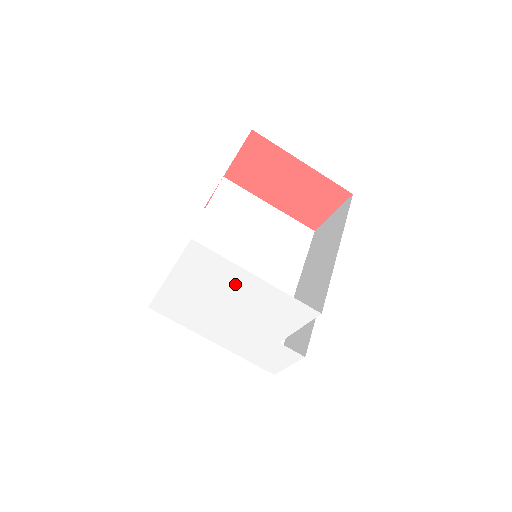
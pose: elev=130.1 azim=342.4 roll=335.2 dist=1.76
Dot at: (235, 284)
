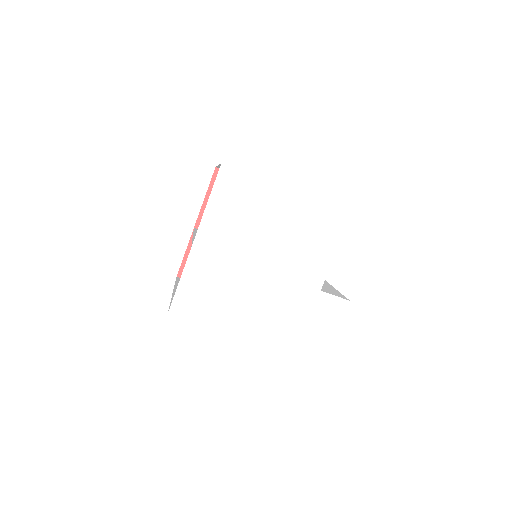
Dot at: (267, 212)
